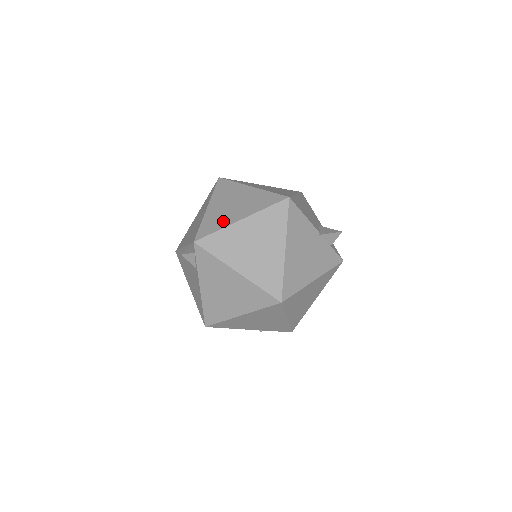
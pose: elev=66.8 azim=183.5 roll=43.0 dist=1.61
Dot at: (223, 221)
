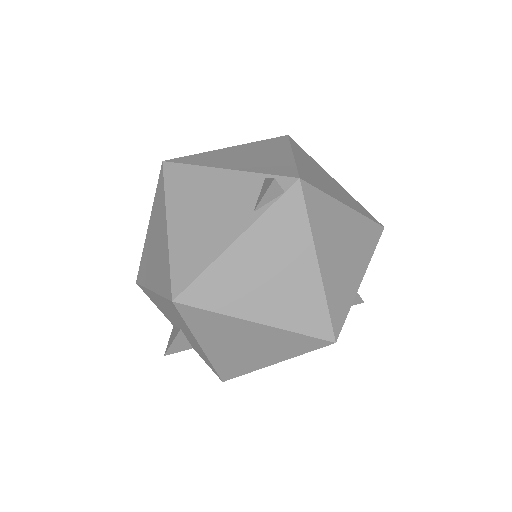
Dot at: (326, 187)
